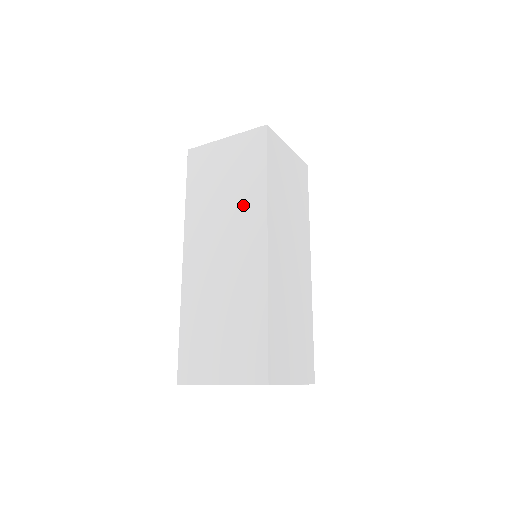
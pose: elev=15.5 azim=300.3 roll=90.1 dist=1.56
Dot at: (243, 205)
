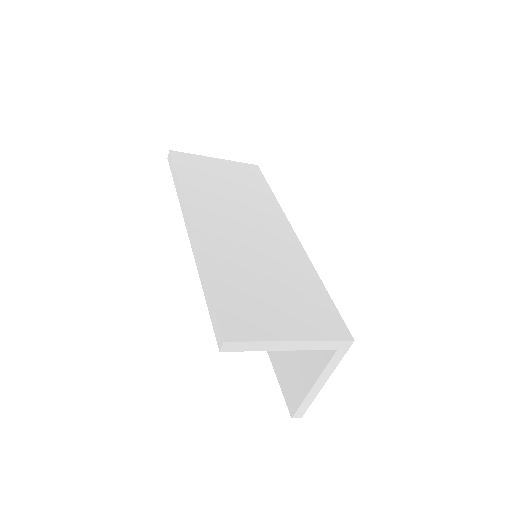
Dot at: (256, 203)
